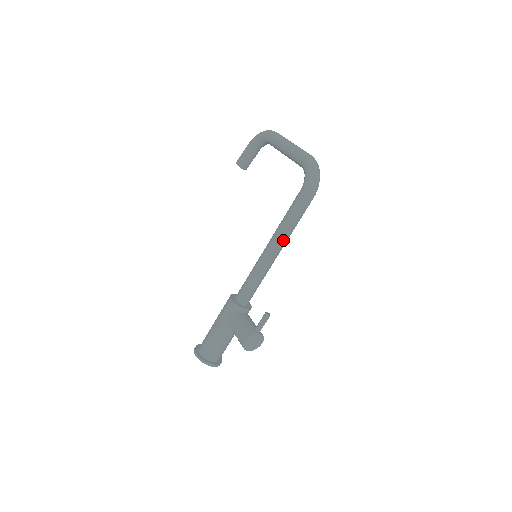
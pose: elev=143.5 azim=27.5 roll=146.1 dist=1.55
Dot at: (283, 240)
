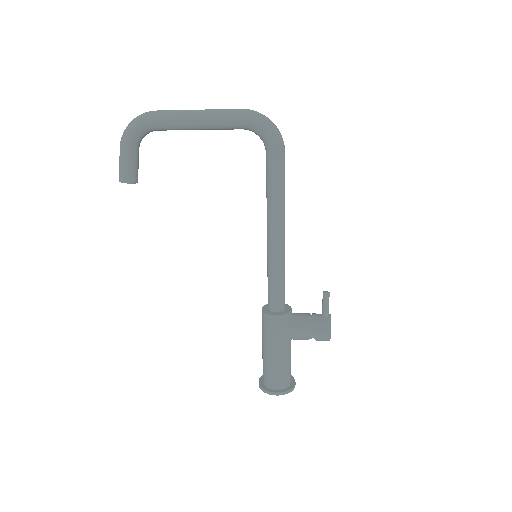
Dot at: (284, 217)
